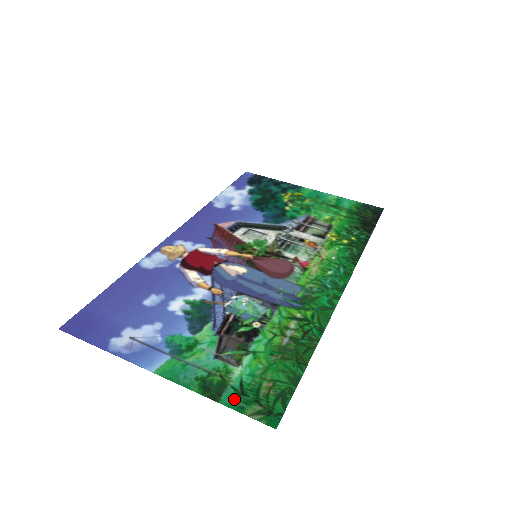
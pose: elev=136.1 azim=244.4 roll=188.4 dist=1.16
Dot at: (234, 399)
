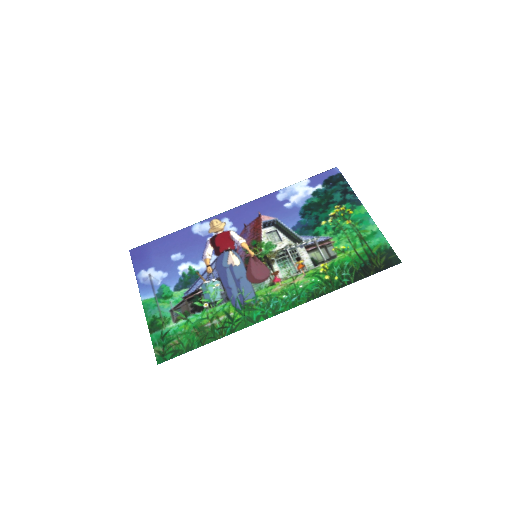
Dot at: (157, 338)
